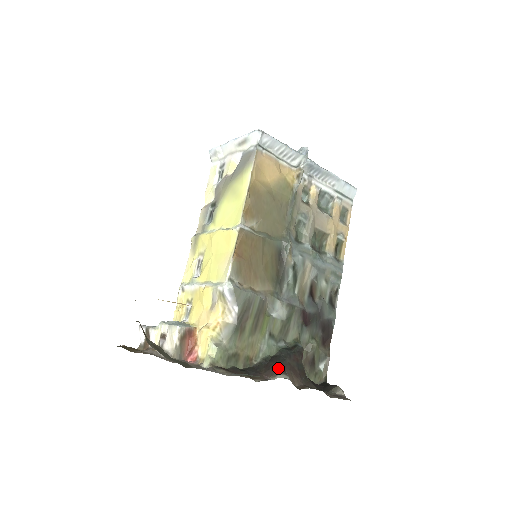
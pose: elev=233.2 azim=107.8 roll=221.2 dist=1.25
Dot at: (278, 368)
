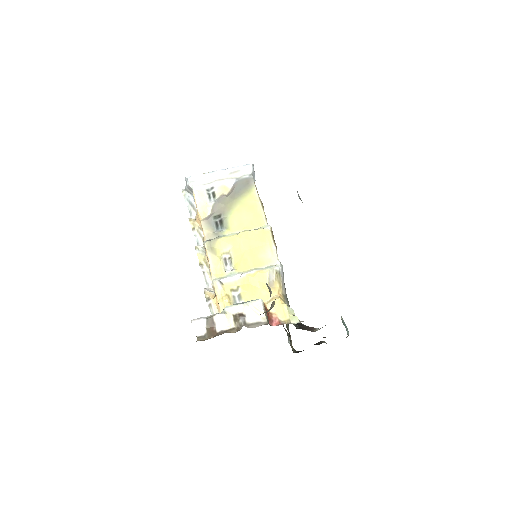
Dot at: (309, 327)
